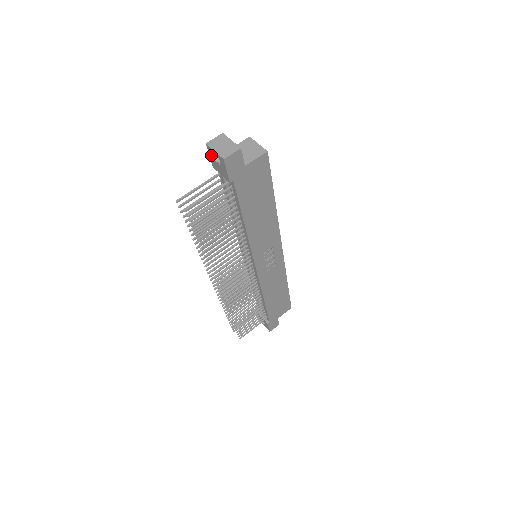
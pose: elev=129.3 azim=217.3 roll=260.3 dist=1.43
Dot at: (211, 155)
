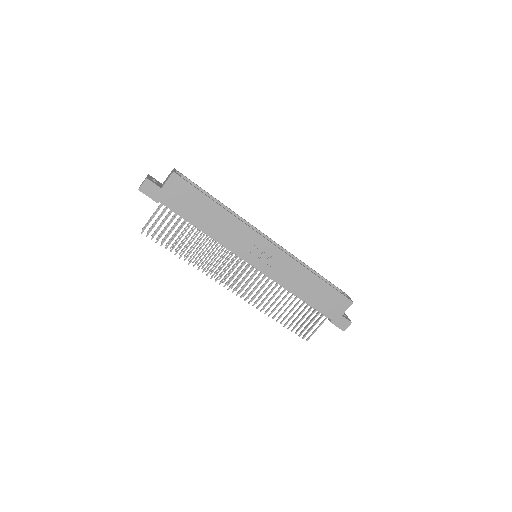
Dot at: occluded
